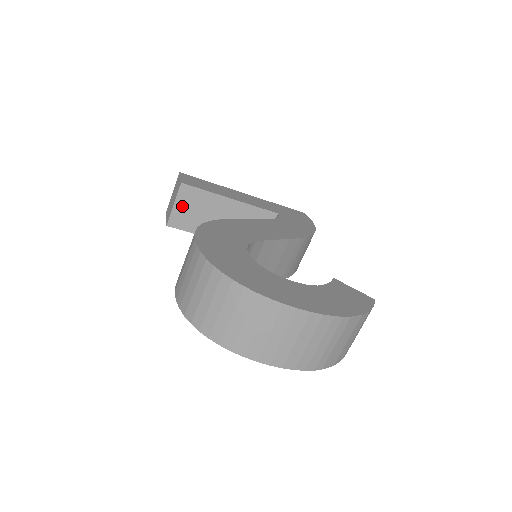
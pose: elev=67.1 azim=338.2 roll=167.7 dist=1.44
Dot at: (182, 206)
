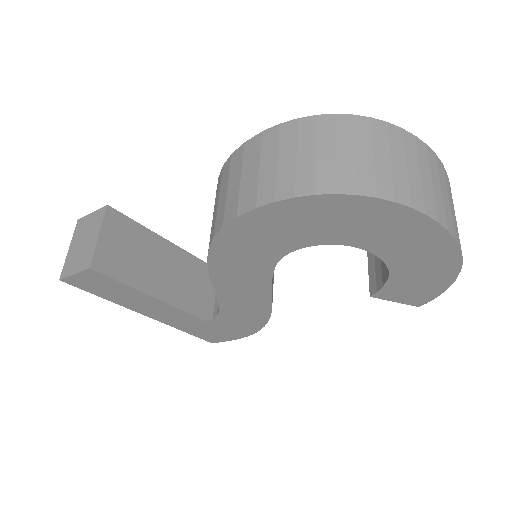
Dot at: (110, 239)
